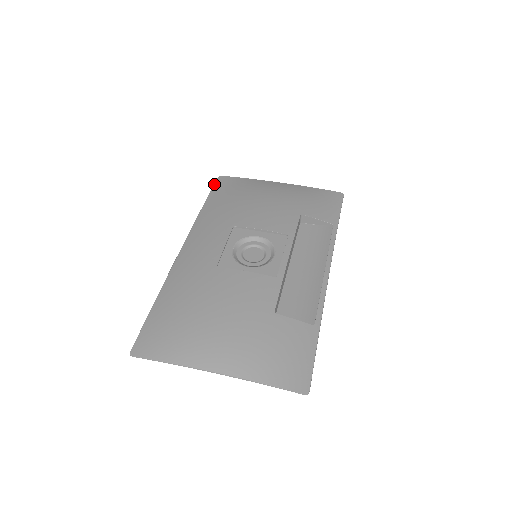
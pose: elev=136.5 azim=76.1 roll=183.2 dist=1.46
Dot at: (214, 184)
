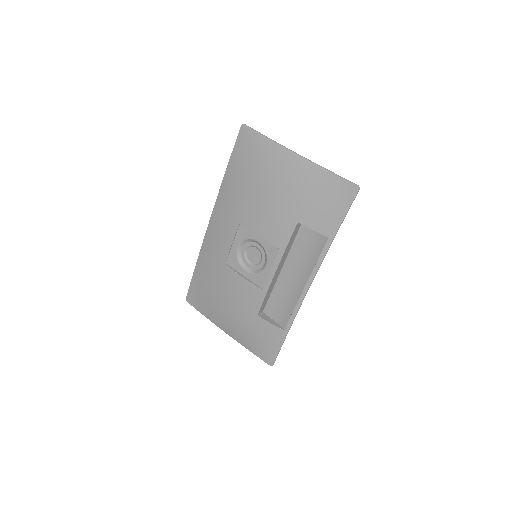
Dot at: (236, 140)
